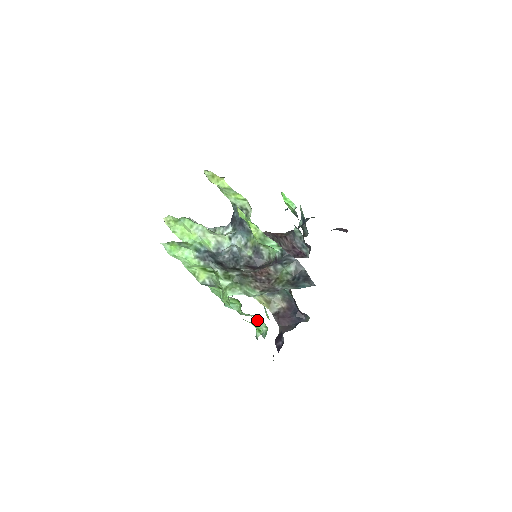
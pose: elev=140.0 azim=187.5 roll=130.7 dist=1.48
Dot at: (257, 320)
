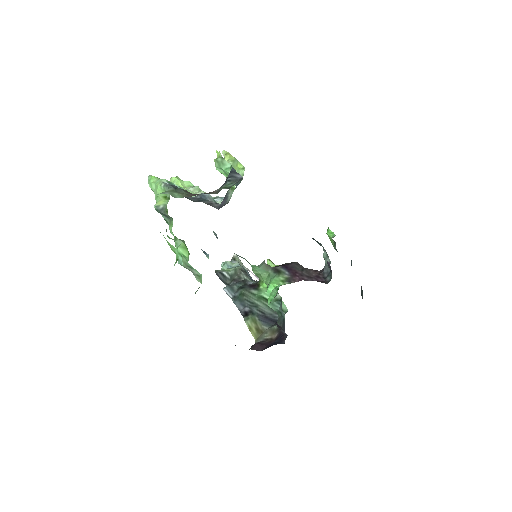
Dot at: occluded
